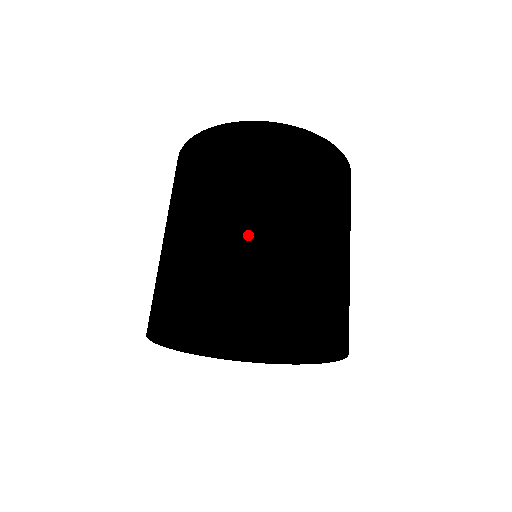
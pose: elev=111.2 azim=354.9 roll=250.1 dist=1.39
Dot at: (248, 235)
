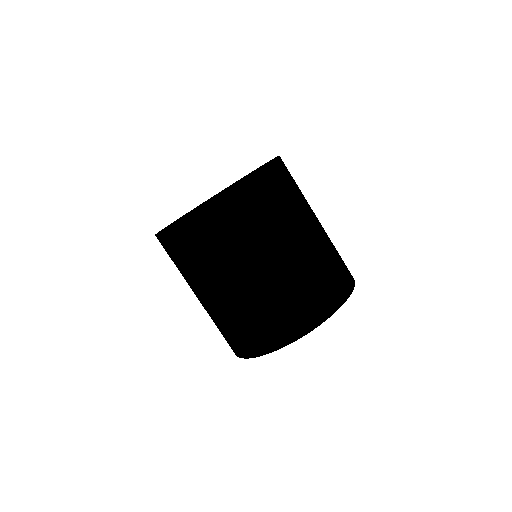
Dot at: (268, 282)
